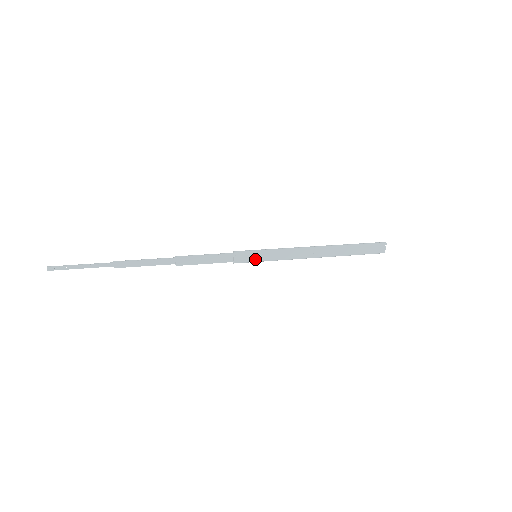
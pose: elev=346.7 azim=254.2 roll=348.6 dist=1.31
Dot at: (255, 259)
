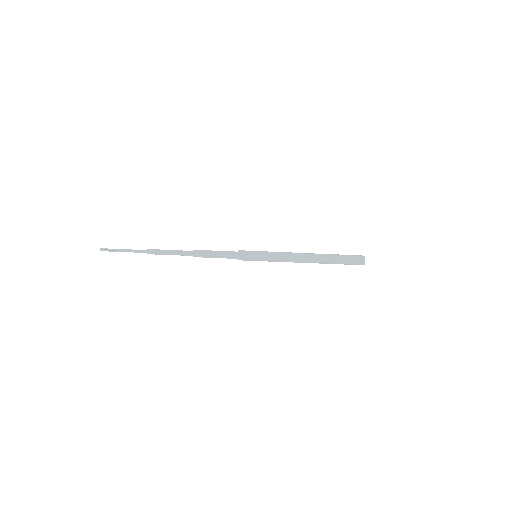
Dot at: (255, 258)
